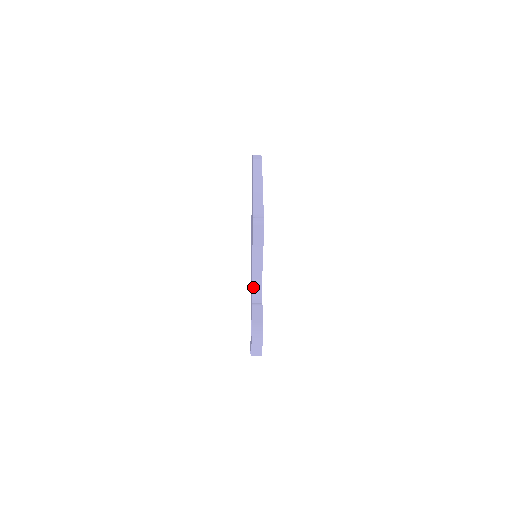
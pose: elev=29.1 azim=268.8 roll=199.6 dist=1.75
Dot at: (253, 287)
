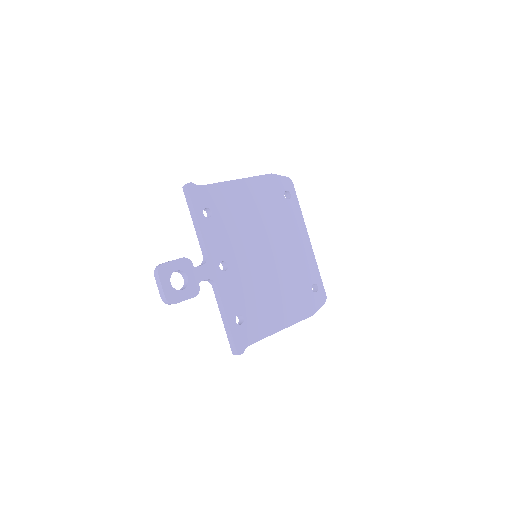
Dot at: (204, 257)
